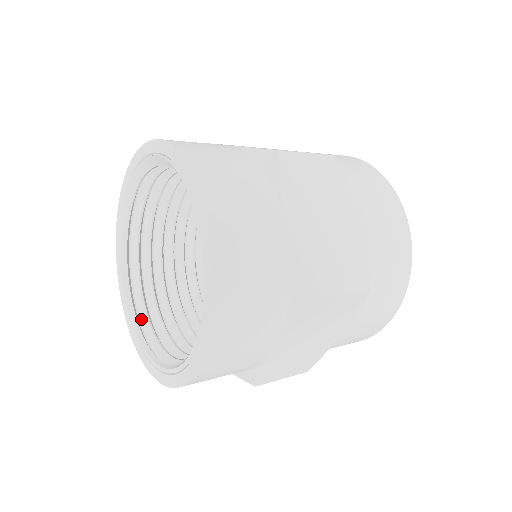
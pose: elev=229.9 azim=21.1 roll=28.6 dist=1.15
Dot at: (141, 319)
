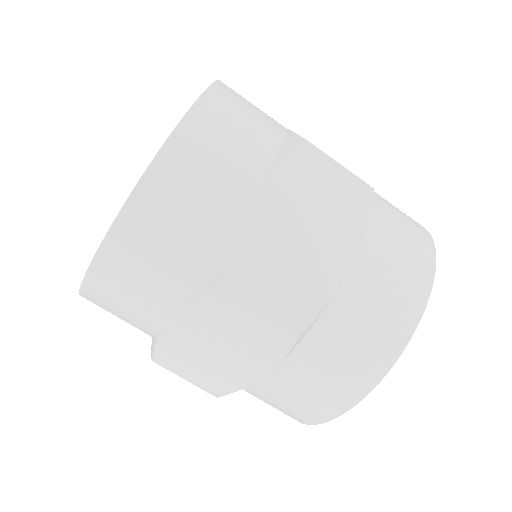
Dot at: occluded
